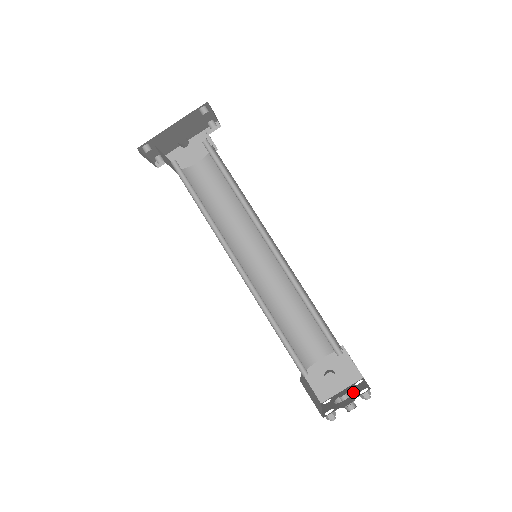
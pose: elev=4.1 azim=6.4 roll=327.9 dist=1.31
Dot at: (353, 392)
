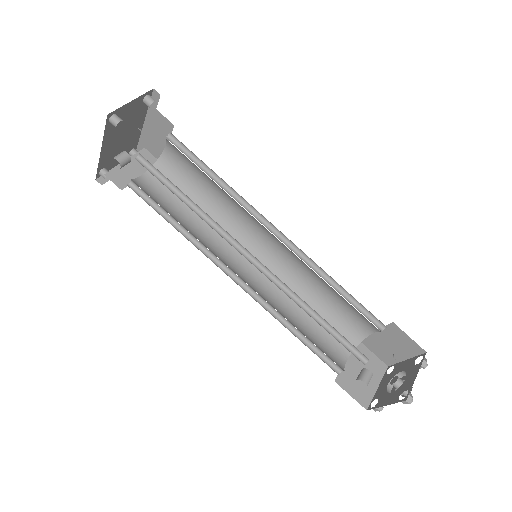
Dot at: (408, 375)
